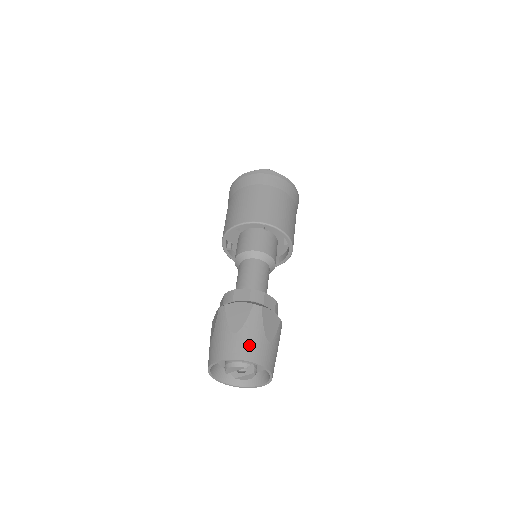
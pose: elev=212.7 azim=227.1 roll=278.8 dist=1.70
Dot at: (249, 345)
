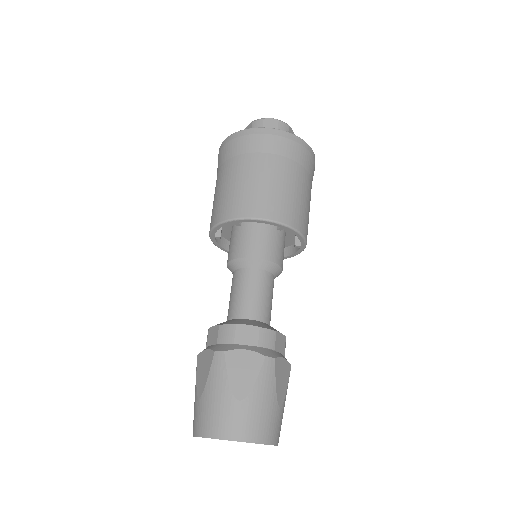
Dot at: (211, 414)
